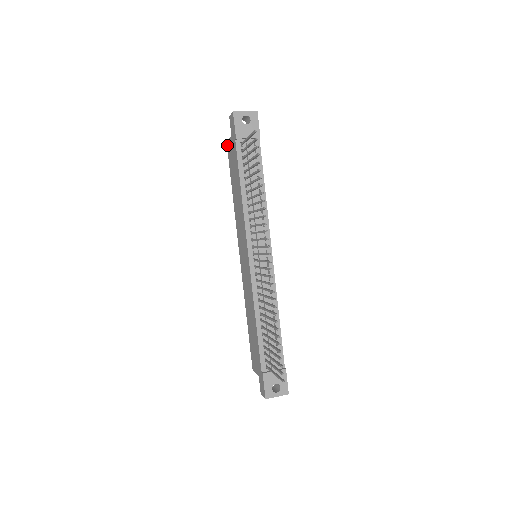
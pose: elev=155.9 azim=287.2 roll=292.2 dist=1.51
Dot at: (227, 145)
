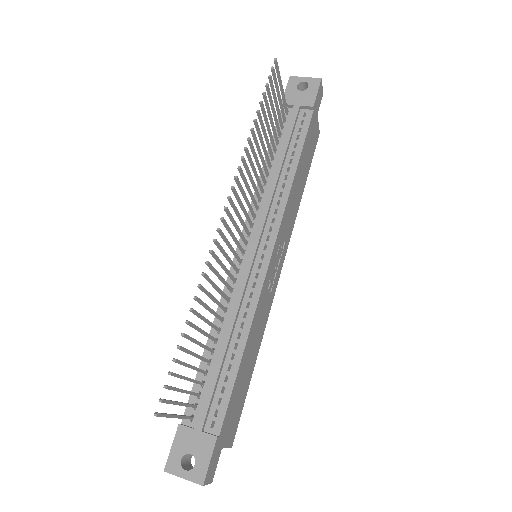
Dot at: occluded
